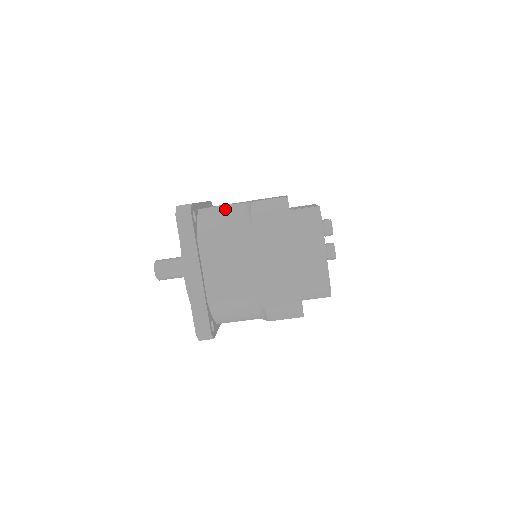
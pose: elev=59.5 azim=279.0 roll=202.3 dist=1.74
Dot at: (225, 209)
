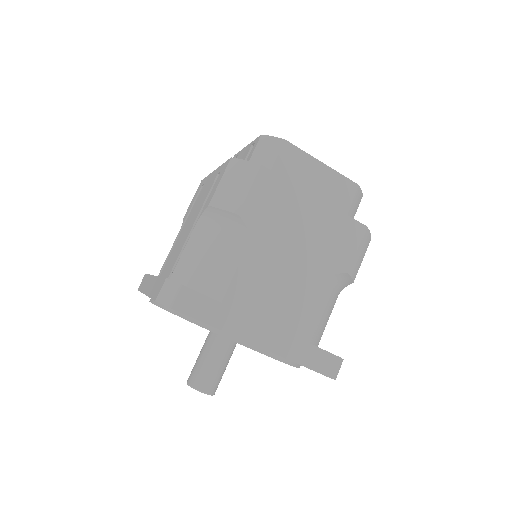
Dot at: (194, 245)
